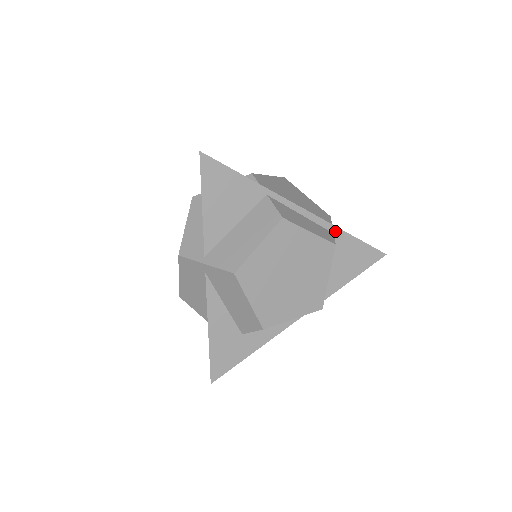
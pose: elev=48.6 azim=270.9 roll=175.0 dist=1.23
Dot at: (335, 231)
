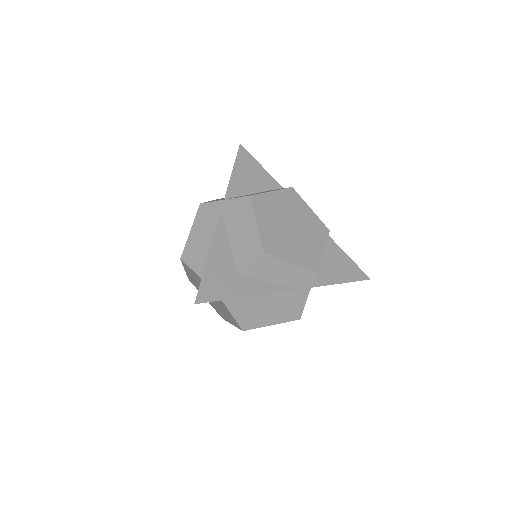
Dot at: (328, 239)
